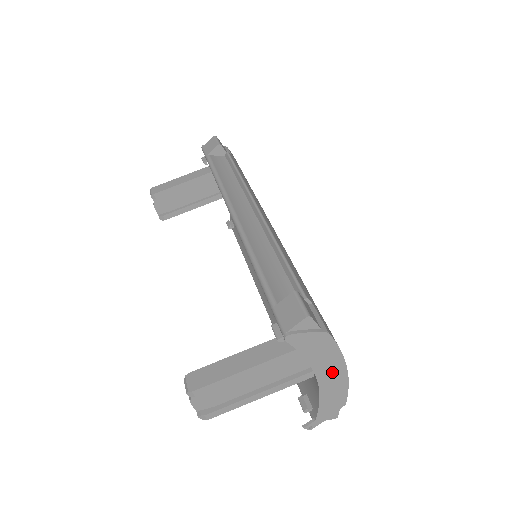
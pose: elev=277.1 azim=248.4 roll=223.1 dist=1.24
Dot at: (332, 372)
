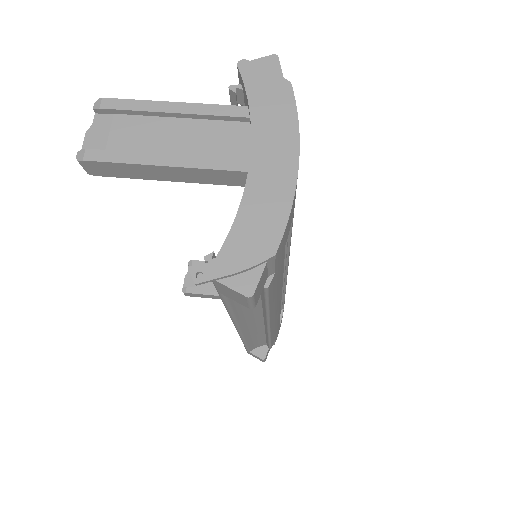
Dot at: (275, 158)
